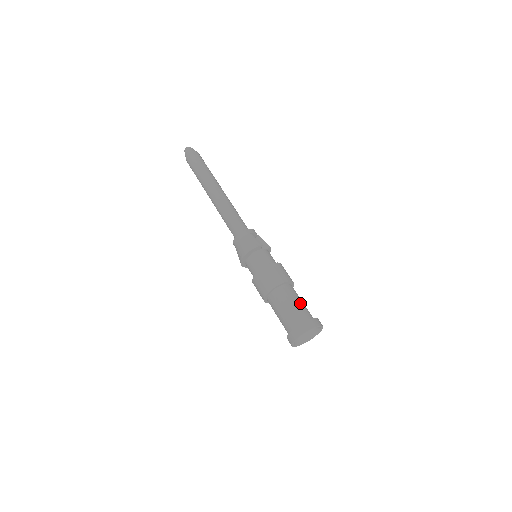
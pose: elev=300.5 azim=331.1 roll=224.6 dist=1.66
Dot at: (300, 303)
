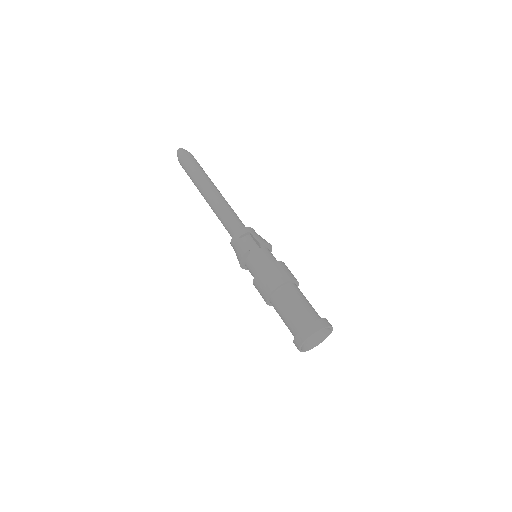
Dot at: (295, 308)
